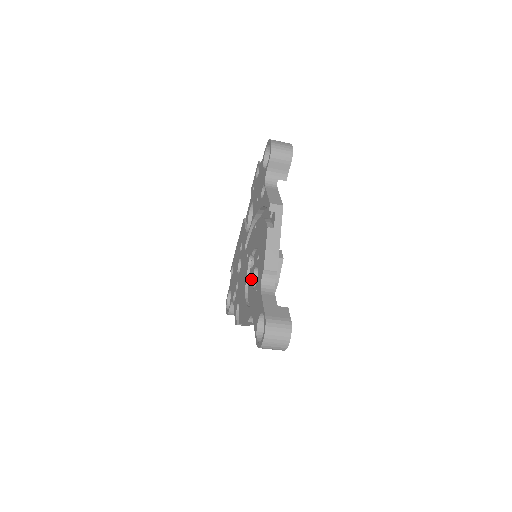
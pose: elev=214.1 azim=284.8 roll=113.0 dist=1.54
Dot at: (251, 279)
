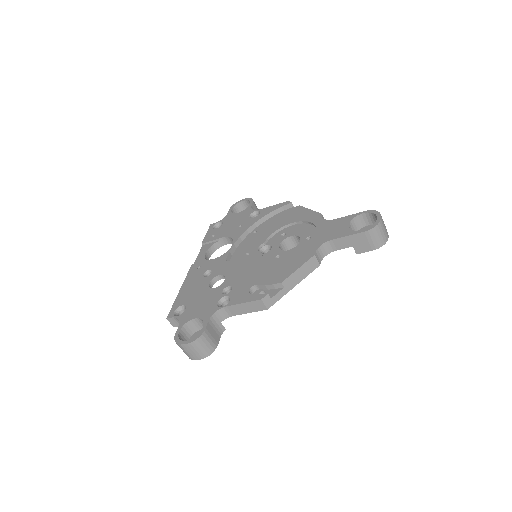
Dot at: (277, 252)
